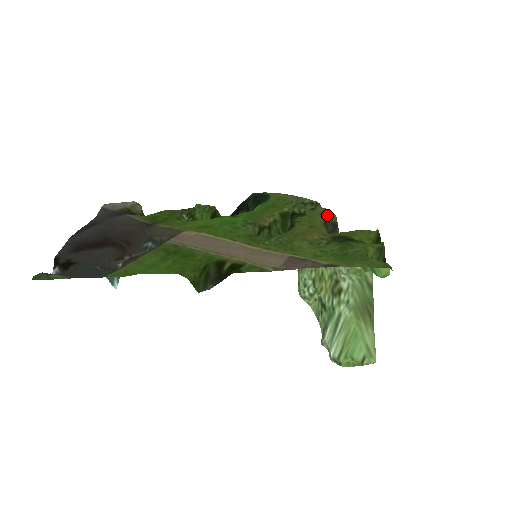
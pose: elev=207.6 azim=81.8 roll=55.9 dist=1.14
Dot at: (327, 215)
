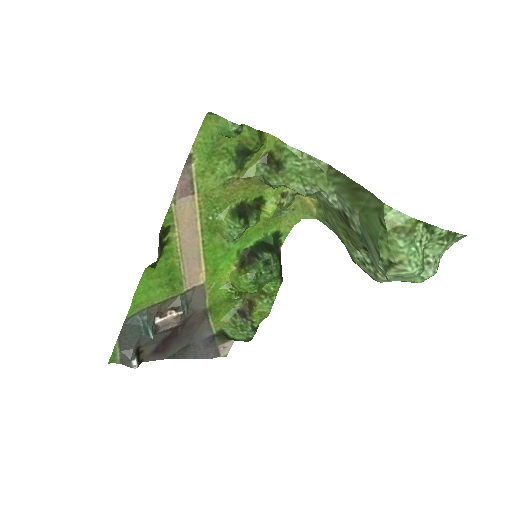
Dot at: occluded
